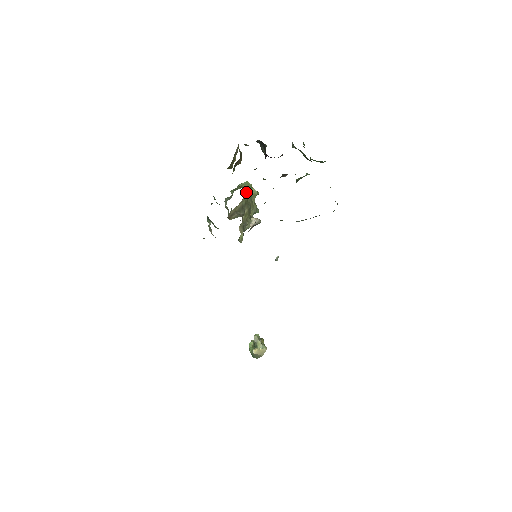
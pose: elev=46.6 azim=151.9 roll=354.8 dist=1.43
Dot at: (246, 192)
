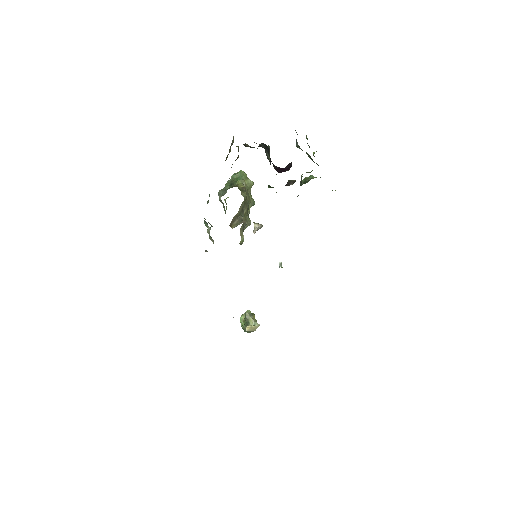
Dot at: occluded
